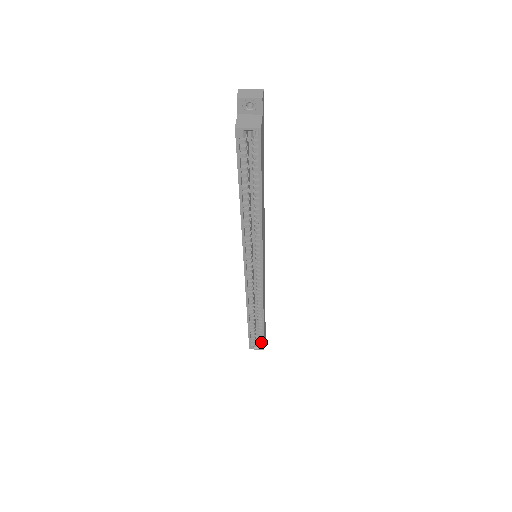
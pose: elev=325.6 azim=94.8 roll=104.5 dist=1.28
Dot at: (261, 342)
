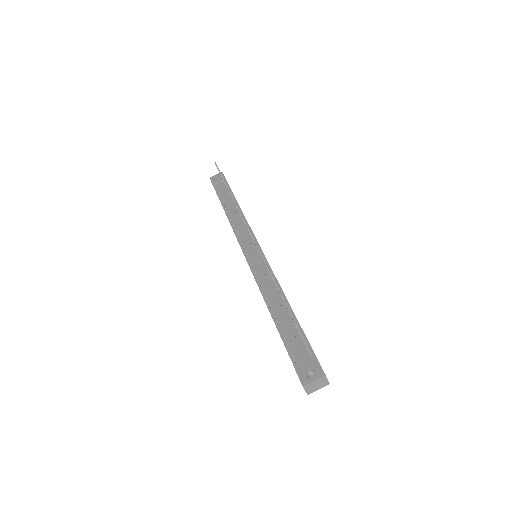
Dot at: occluded
